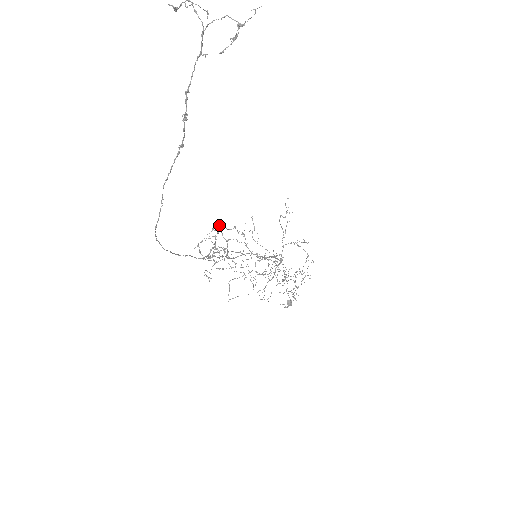
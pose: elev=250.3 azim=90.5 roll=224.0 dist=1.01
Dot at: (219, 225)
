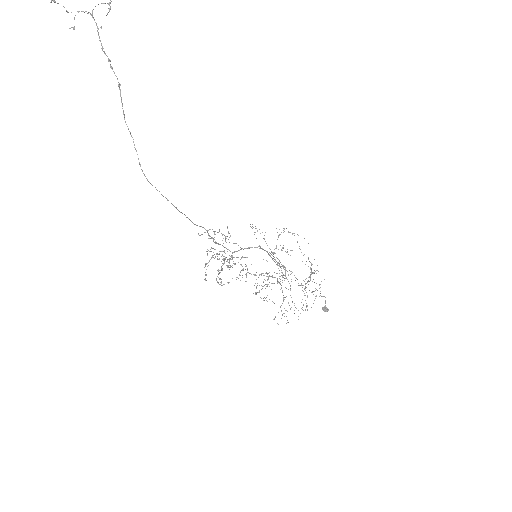
Dot at: occluded
